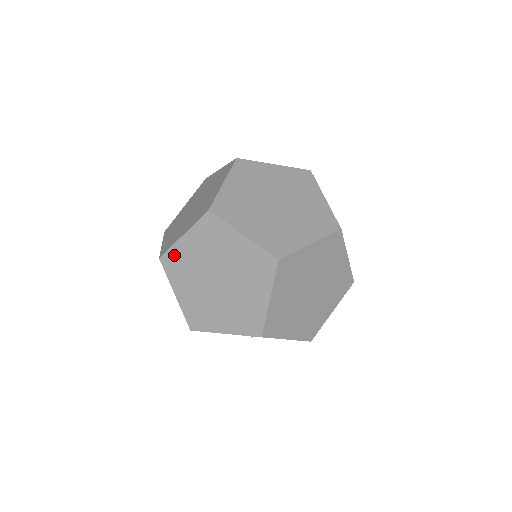
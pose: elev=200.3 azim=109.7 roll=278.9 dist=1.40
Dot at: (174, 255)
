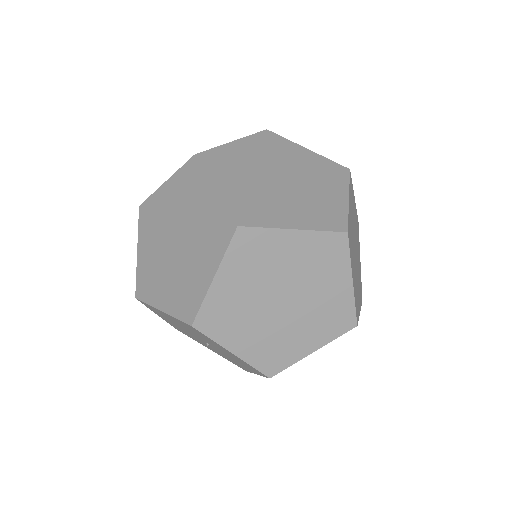
Dot at: (261, 239)
